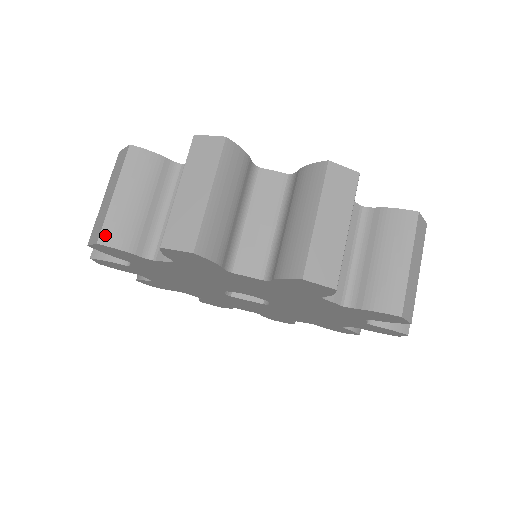
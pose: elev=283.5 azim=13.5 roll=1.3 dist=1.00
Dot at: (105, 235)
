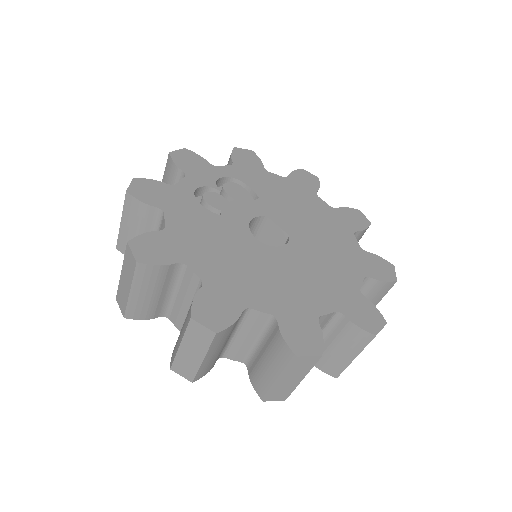
Dot at: (119, 246)
